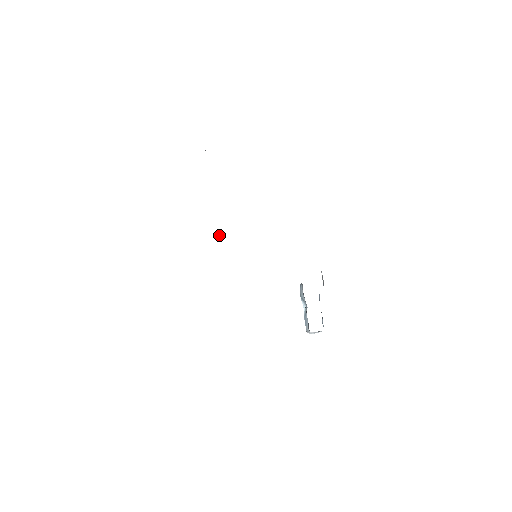
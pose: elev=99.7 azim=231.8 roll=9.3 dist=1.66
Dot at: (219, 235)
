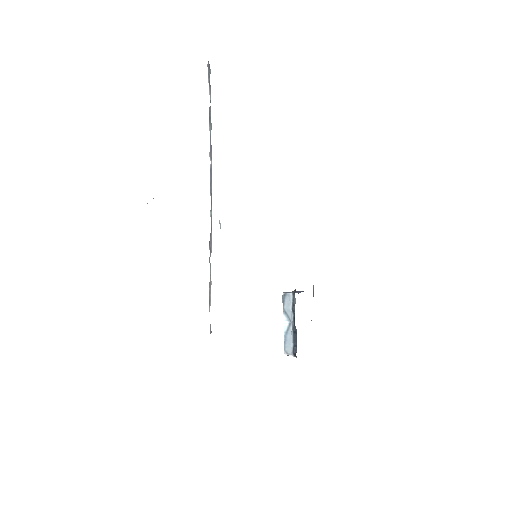
Dot at: occluded
